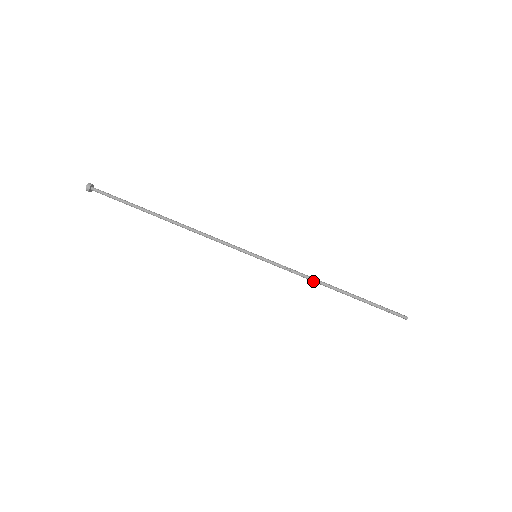
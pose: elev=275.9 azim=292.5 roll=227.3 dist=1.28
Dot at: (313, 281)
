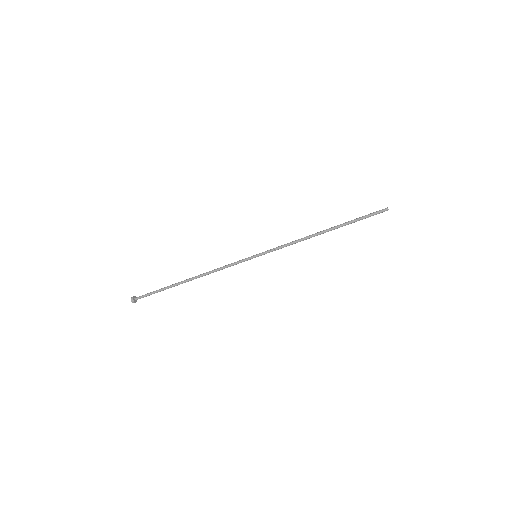
Dot at: occluded
